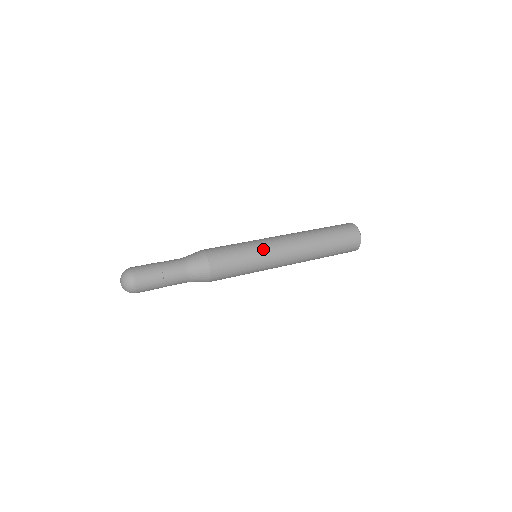
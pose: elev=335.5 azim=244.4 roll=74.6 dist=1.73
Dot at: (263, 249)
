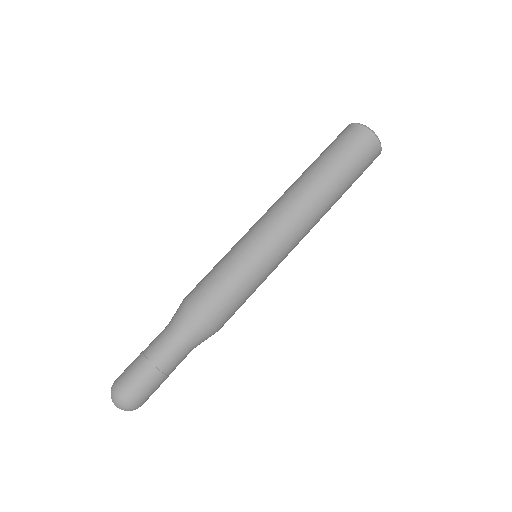
Dot at: (268, 257)
